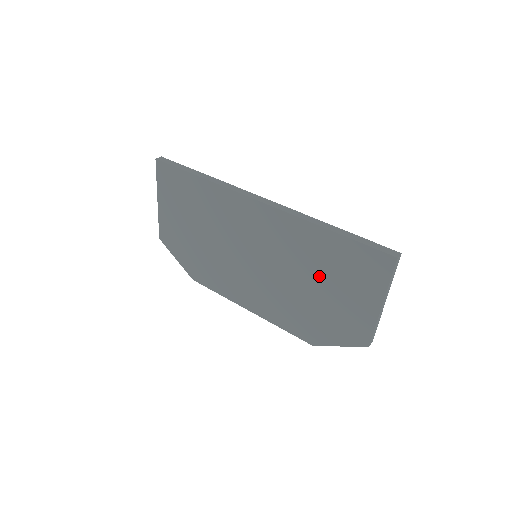
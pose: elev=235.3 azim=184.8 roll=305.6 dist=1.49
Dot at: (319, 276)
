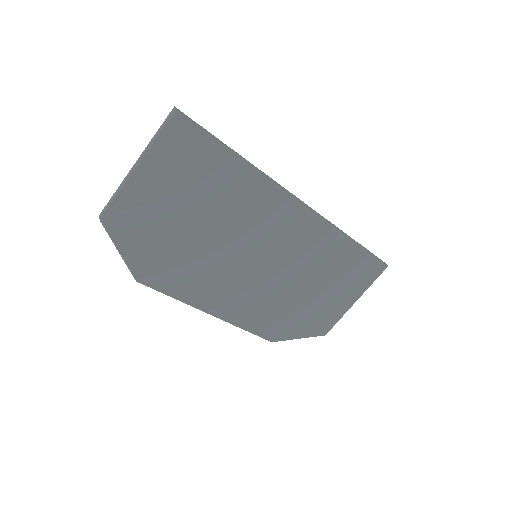
Dot at: (319, 278)
